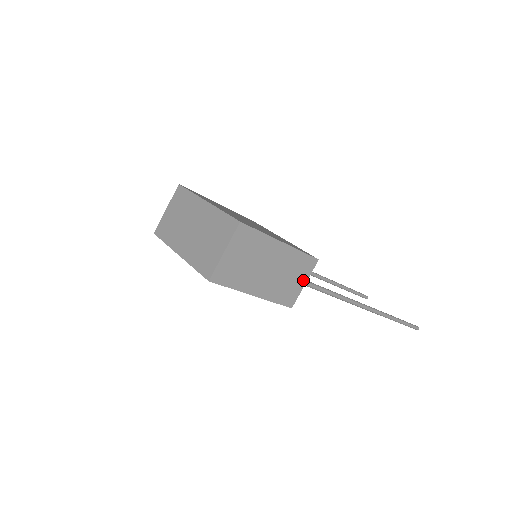
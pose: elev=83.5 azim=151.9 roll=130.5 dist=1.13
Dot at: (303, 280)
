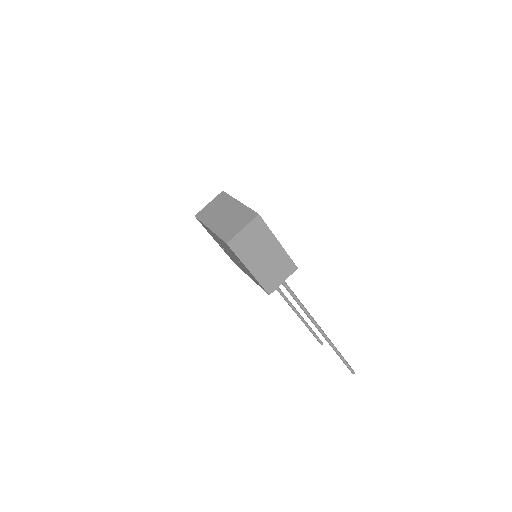
Dot at: (283, 278)
